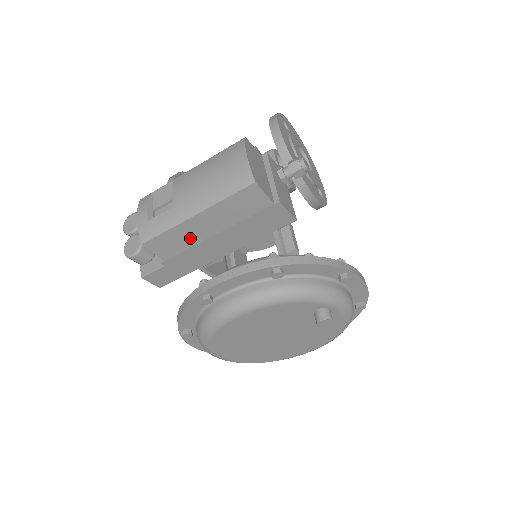
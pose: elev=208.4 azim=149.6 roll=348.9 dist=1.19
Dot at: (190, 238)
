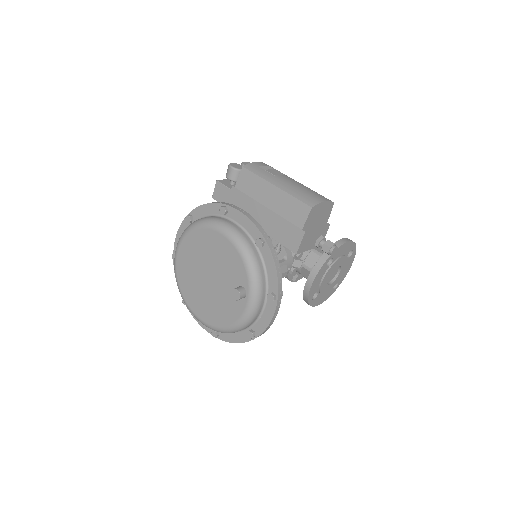
Dot at: (258, 193)
